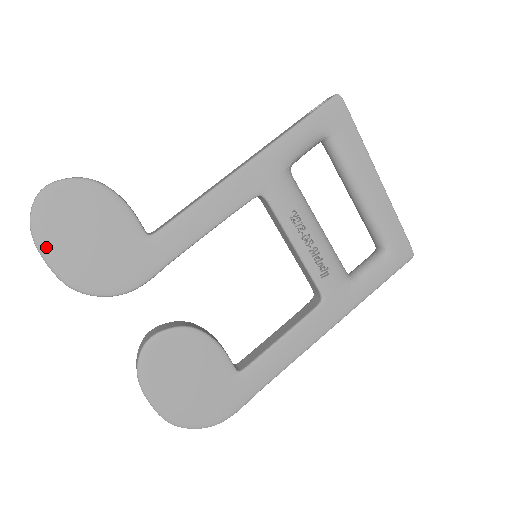
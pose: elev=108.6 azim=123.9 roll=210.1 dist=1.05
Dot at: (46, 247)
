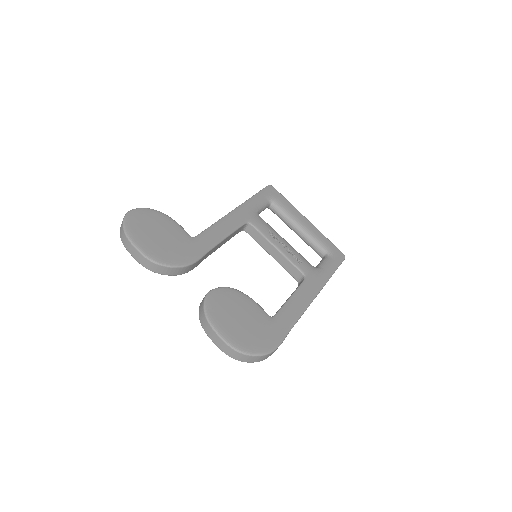
Dot at: (134, 238)
